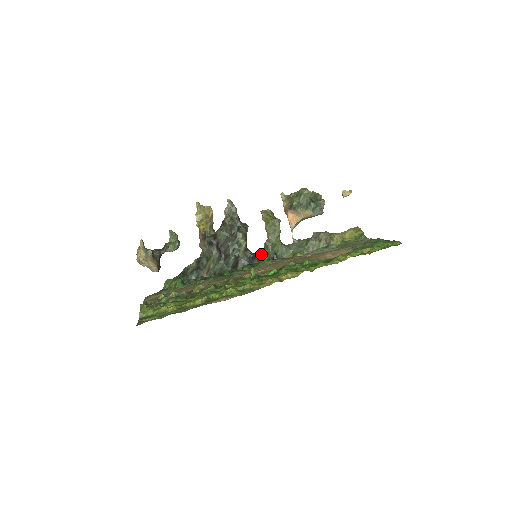
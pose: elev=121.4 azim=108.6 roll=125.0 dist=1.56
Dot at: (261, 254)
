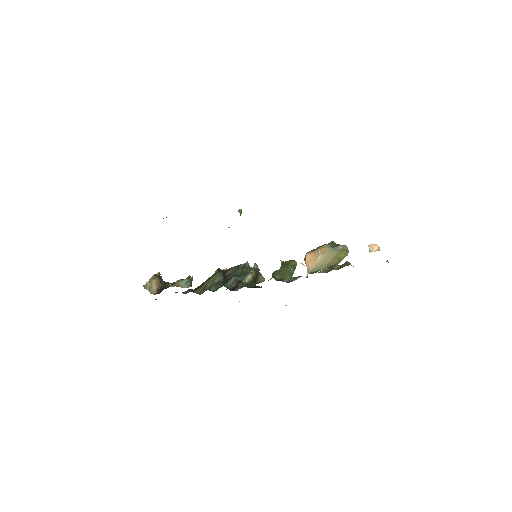
Dot at: occluded
